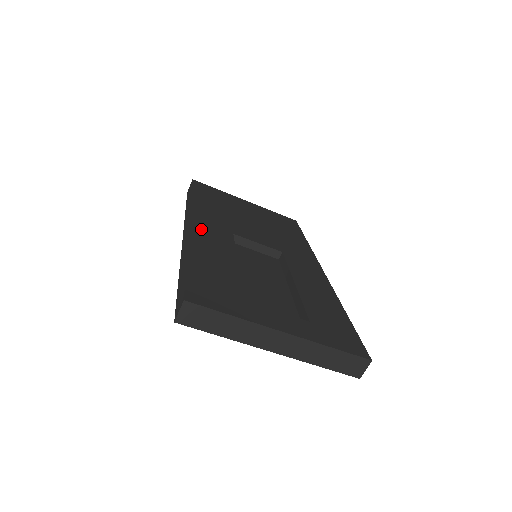
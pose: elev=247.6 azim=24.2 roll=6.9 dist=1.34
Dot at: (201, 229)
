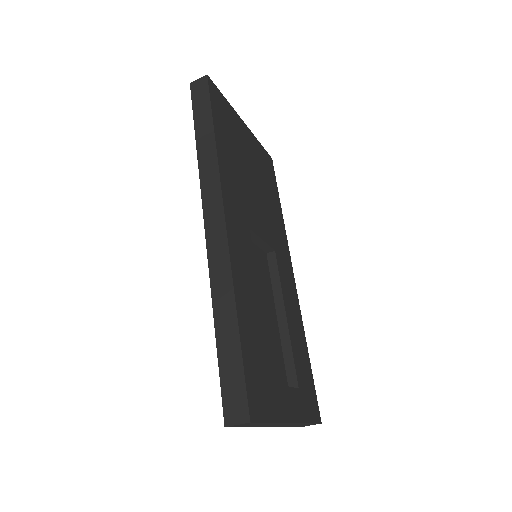
Dot at: (234, 235)
